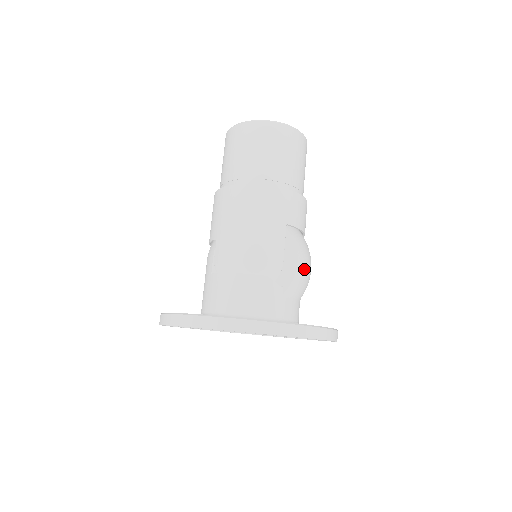
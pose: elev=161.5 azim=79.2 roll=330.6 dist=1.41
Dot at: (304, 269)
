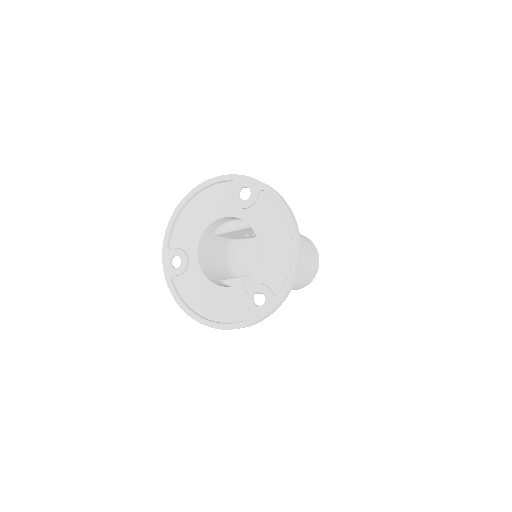
Dot at: occluded
